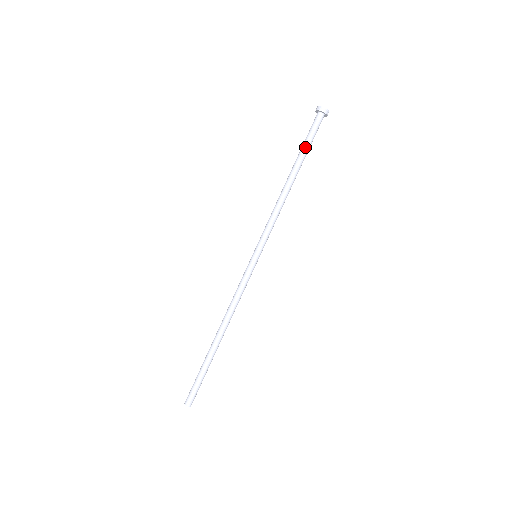
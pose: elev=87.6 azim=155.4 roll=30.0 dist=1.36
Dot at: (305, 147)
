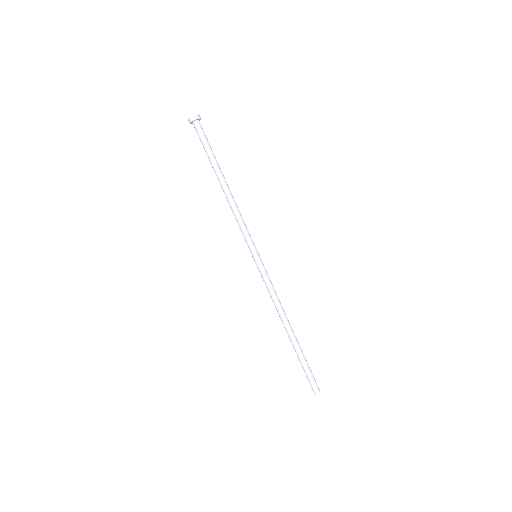
Dot at: (212, 153)
